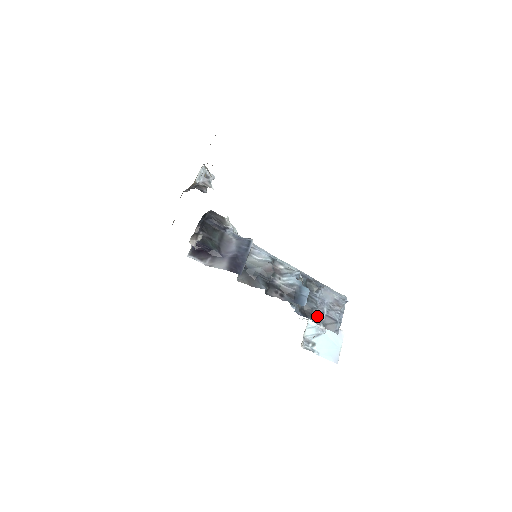
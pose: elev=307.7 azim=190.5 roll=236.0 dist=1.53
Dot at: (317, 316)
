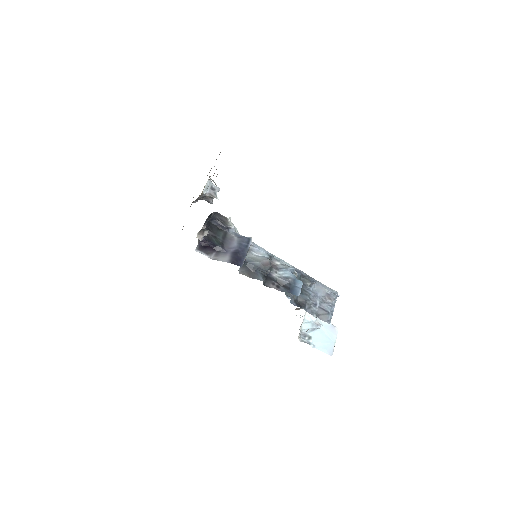
Dot at: (310, 307)
